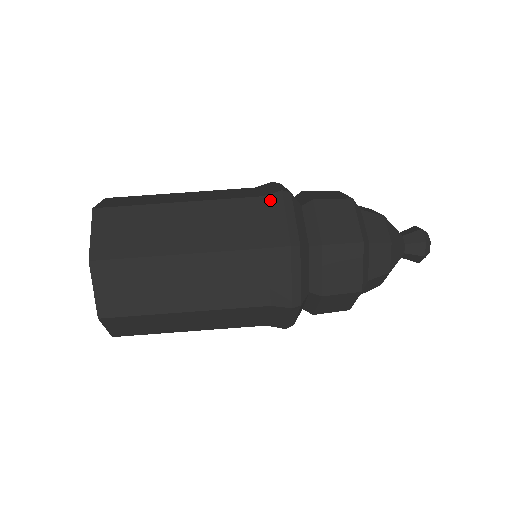
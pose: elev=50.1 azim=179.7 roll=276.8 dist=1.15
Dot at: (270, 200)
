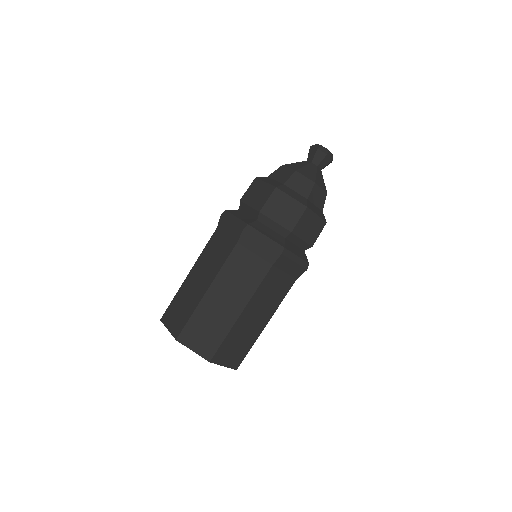
Dot at: (221, 224)
